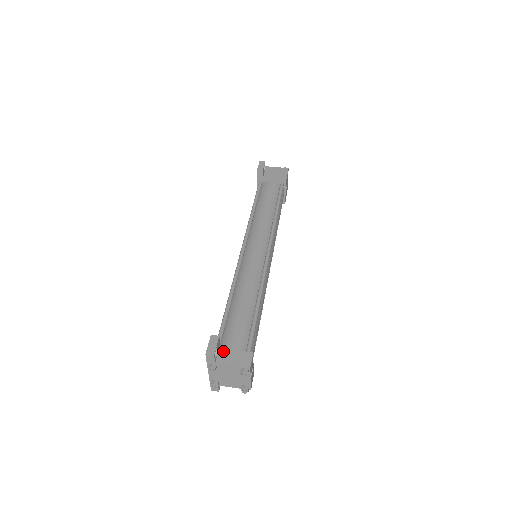
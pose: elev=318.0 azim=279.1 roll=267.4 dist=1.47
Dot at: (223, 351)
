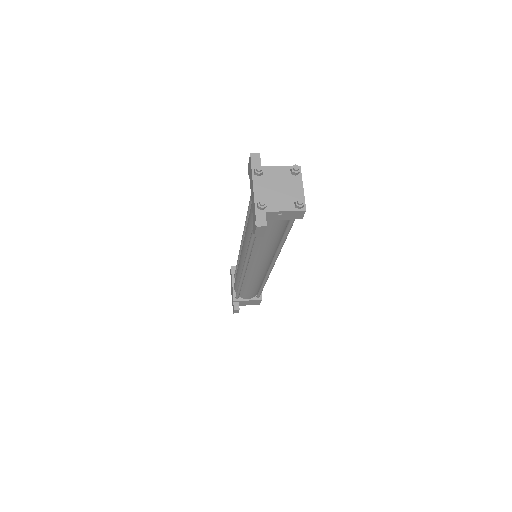
Dot at: occluded
